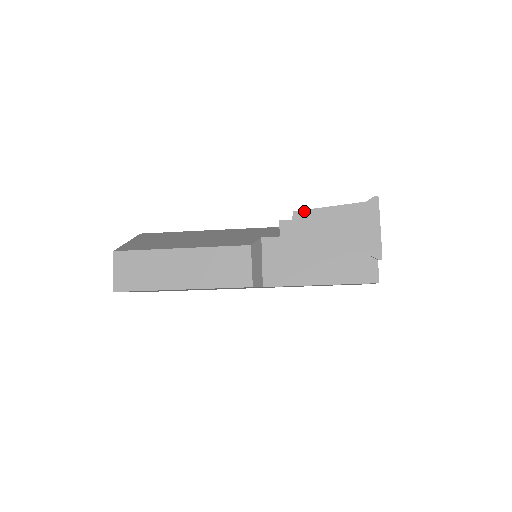
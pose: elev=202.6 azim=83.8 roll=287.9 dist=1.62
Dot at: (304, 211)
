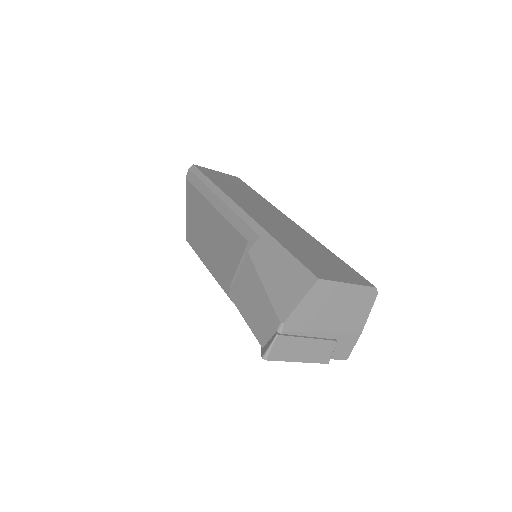
Dot at: (234, 301)
